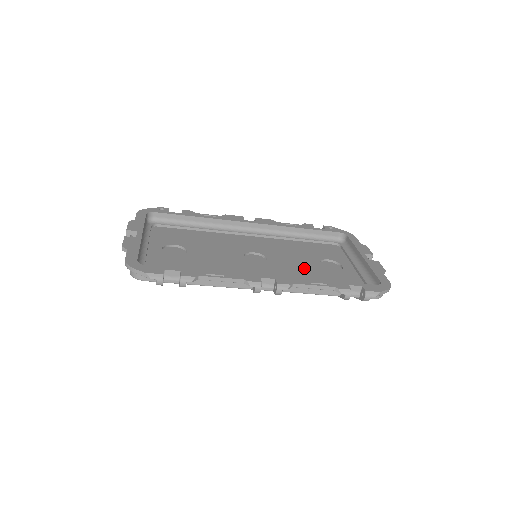
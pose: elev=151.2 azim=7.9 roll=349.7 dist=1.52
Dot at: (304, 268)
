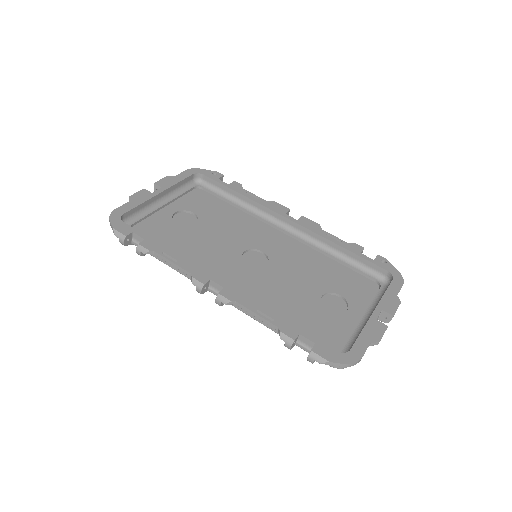
Dot at: (294, 291)
